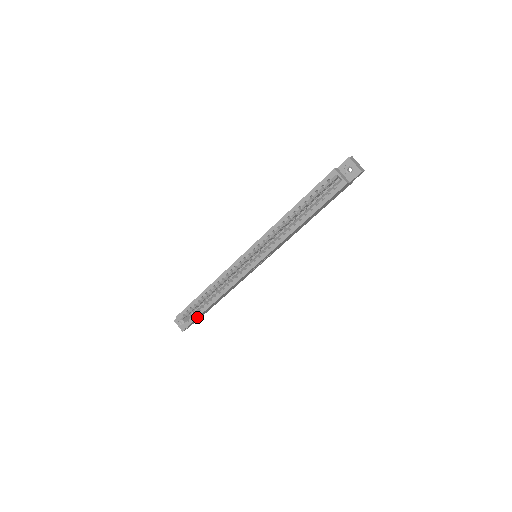
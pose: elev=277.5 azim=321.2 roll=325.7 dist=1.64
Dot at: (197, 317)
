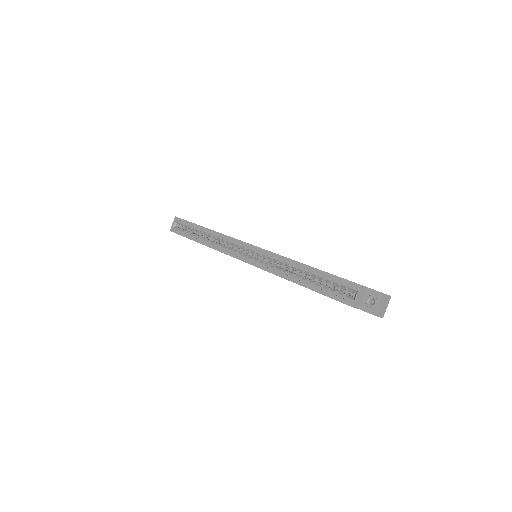
Dot at: (183, 235)
